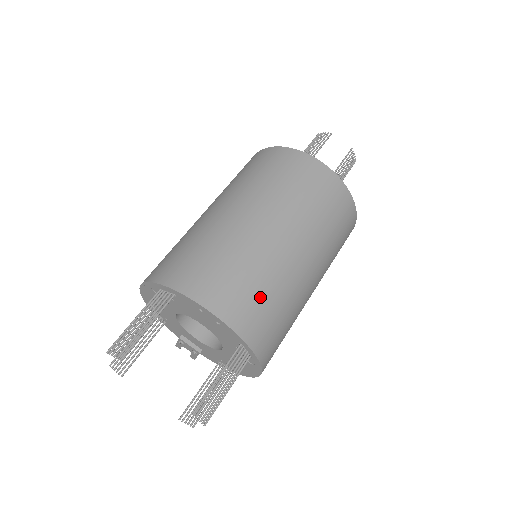
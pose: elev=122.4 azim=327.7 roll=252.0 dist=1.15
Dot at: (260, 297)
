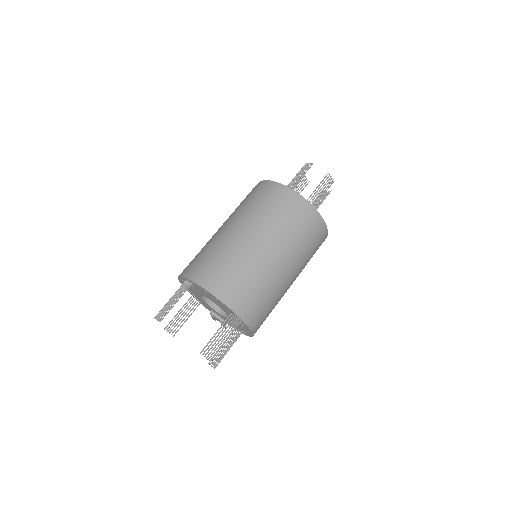
Dot at: (243, 283)
